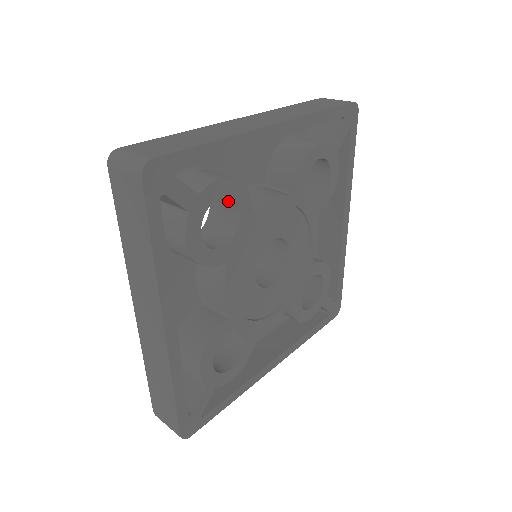
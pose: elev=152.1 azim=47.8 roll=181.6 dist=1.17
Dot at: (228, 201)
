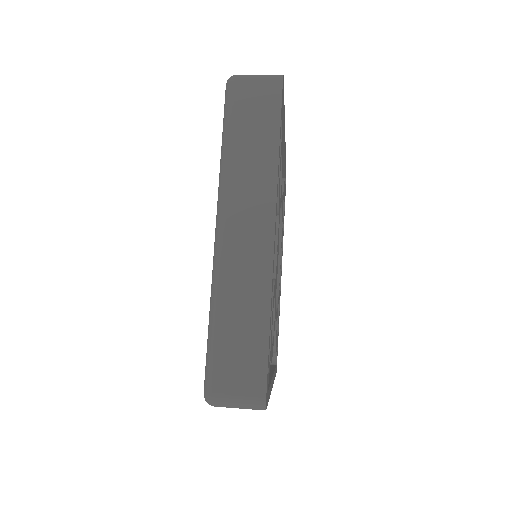
Dot at: occluded
